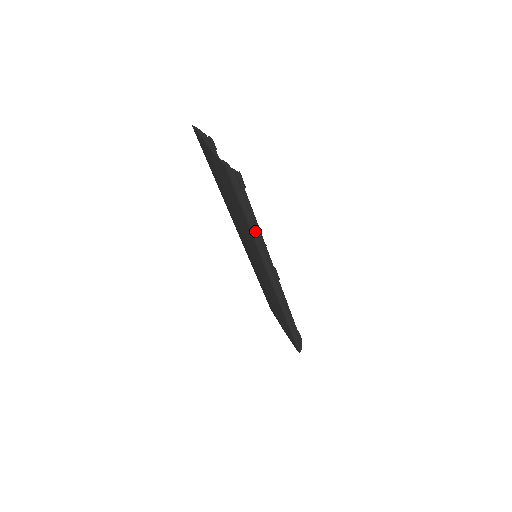
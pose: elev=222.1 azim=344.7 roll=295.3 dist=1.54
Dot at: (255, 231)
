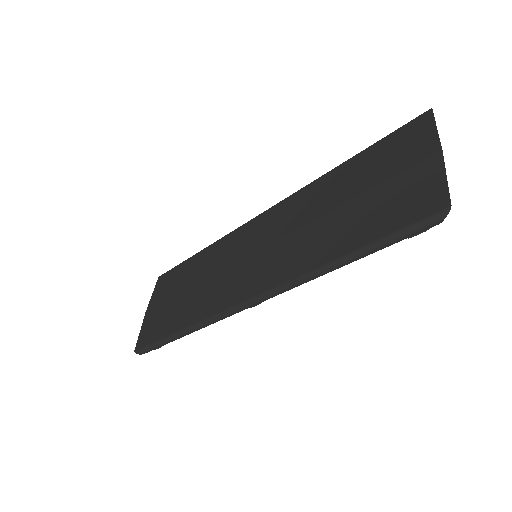
Dot at: (334, 268)
